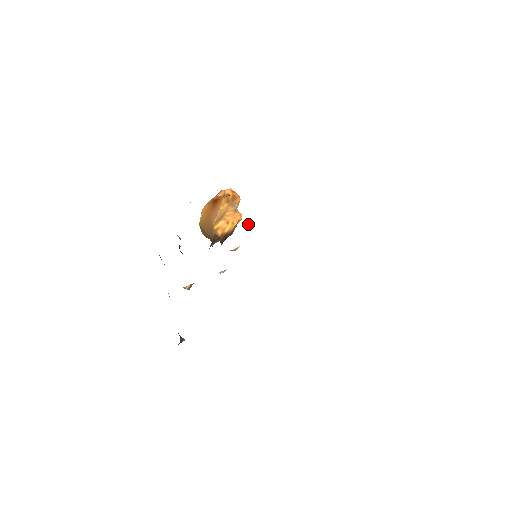
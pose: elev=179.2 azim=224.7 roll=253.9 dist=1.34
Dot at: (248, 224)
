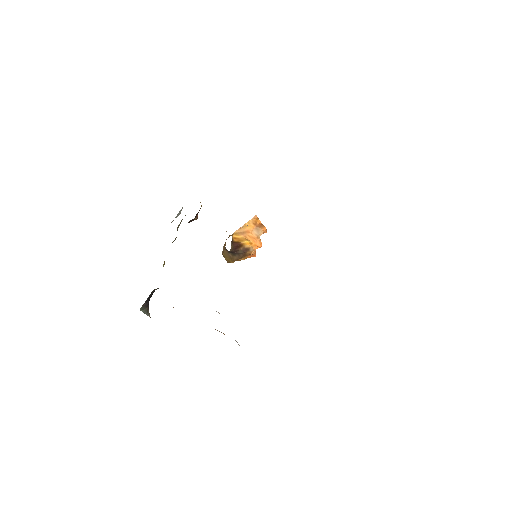
Dot at: occluded
